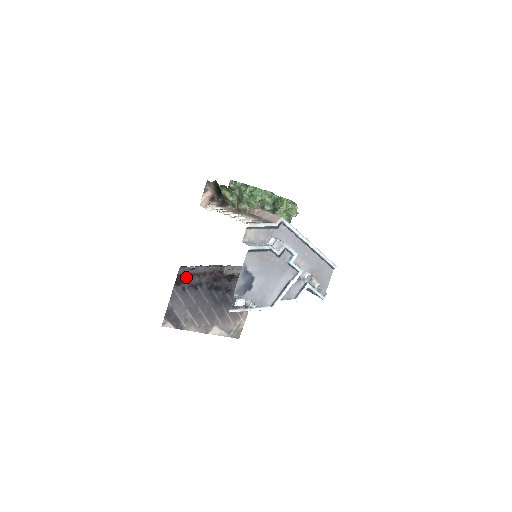
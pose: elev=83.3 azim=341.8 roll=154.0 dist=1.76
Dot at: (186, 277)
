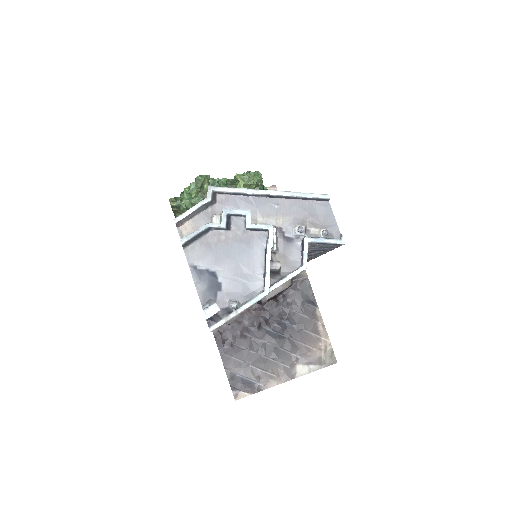
Dot at: (225, 331)
